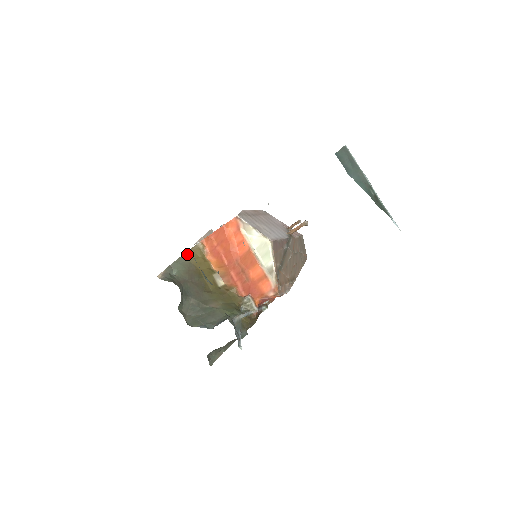
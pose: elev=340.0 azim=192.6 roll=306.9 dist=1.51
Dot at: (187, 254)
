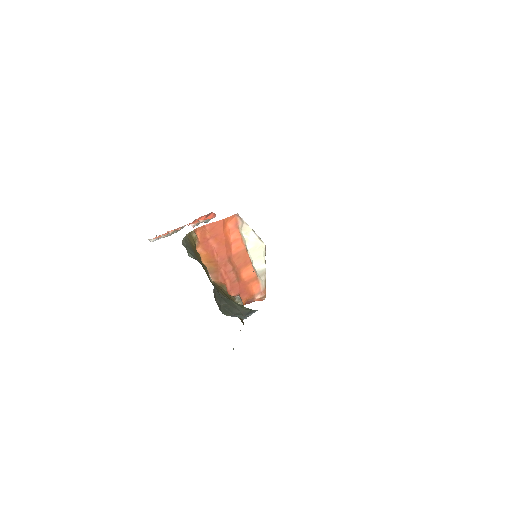
Dot at: (186, 239)
